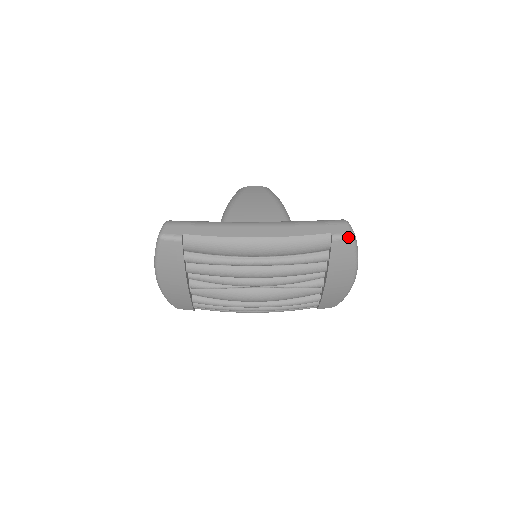
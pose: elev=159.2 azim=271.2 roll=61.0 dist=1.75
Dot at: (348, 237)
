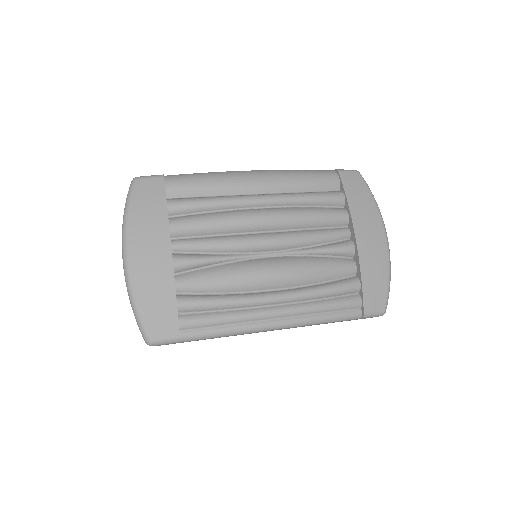
Dot at: (353, 171)
